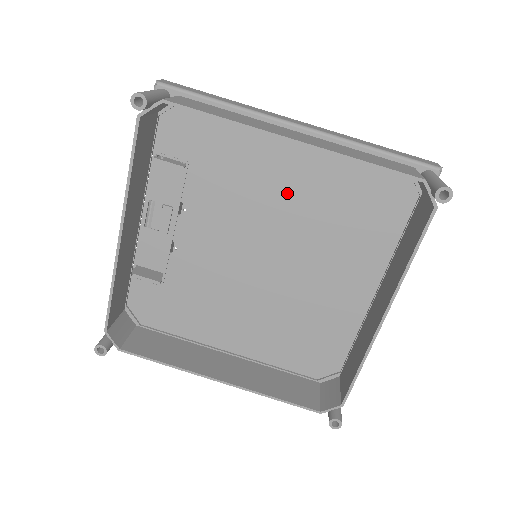
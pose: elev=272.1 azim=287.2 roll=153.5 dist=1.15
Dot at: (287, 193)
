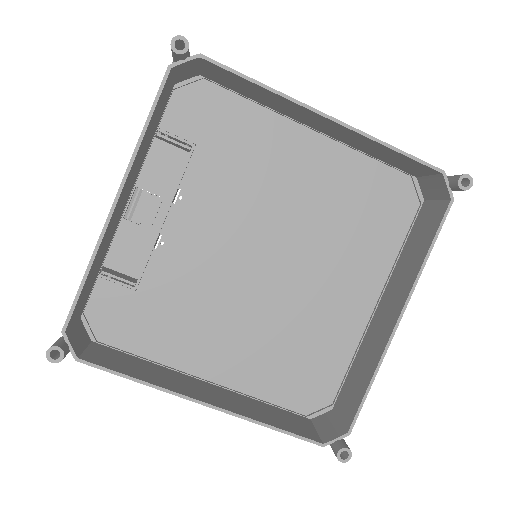
Dot at: (295, 190)
